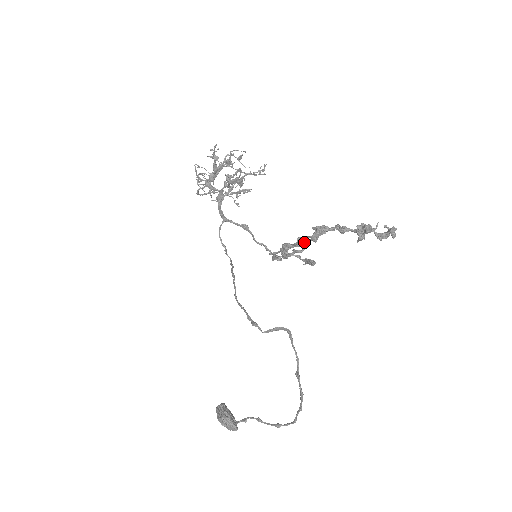
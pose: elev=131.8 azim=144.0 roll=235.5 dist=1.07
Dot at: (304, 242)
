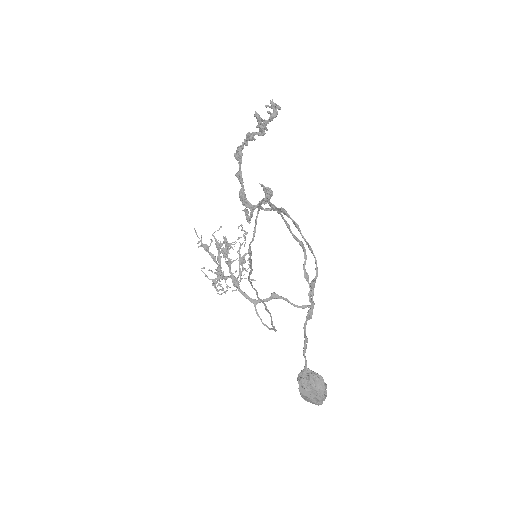
Dot at: occluded
